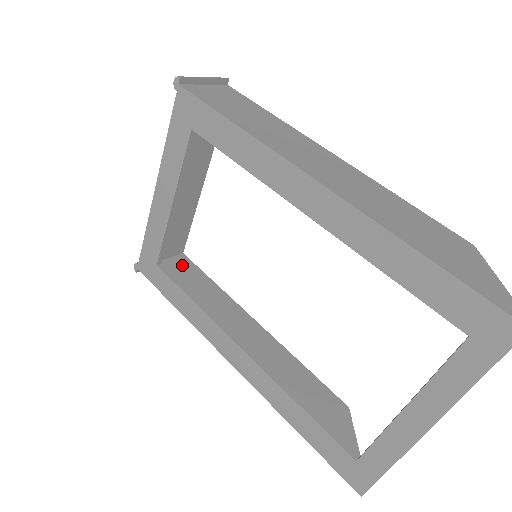
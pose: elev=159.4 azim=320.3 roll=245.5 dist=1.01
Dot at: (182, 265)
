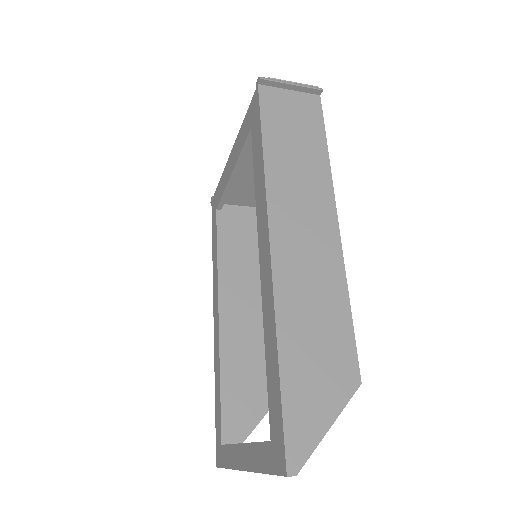
Dot at: (247, 217)
